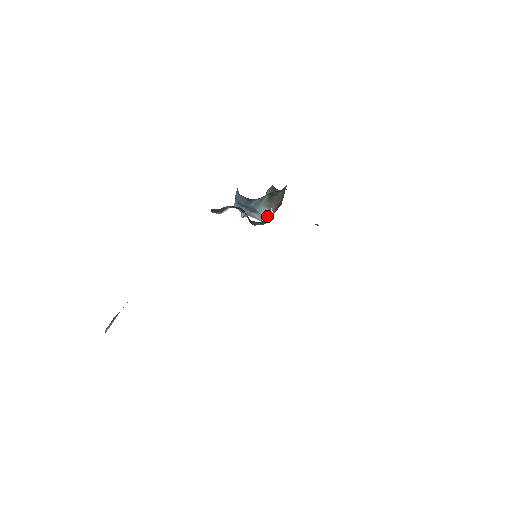
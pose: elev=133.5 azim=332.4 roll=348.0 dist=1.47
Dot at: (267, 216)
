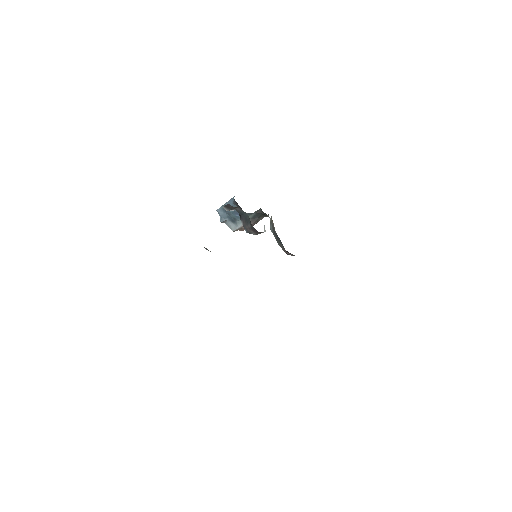
Dot at: (241, 230)
